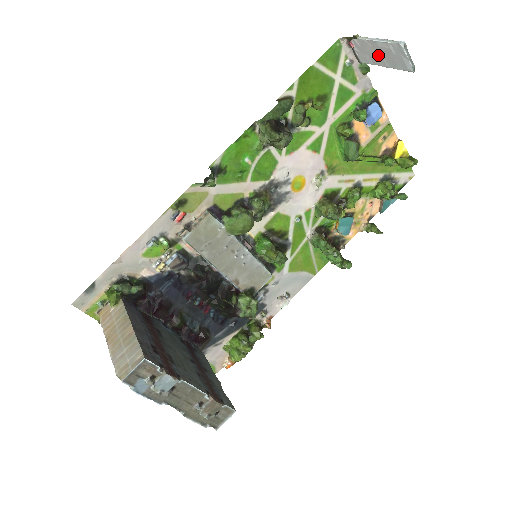
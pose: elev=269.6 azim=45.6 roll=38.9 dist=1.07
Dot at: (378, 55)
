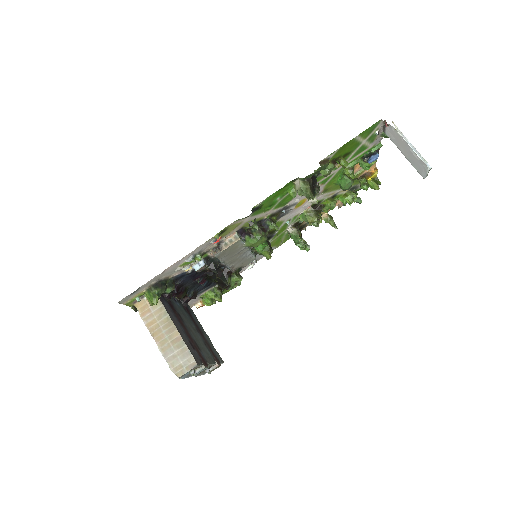
Dot at: (404, 149)
